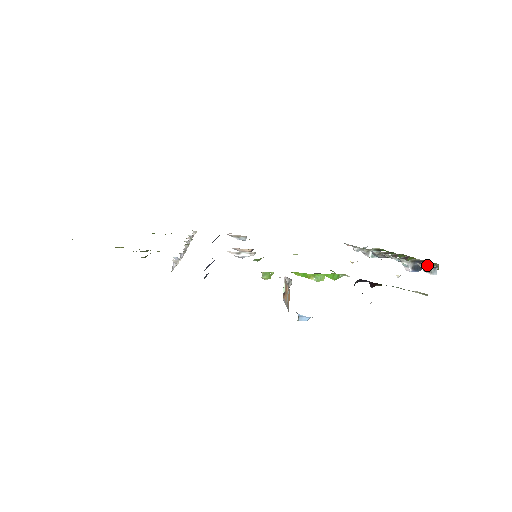
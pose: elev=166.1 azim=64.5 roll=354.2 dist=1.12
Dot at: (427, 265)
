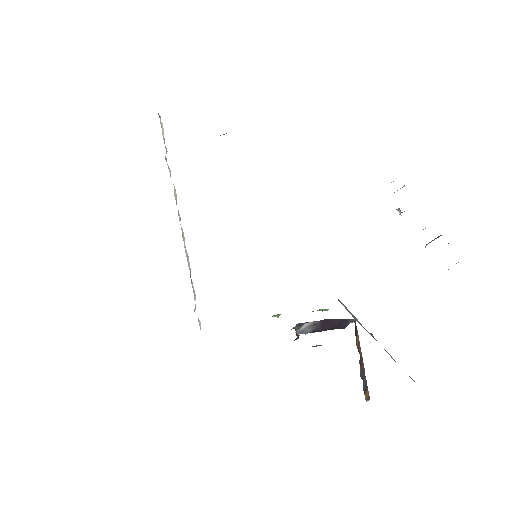
Dot at: occluded
